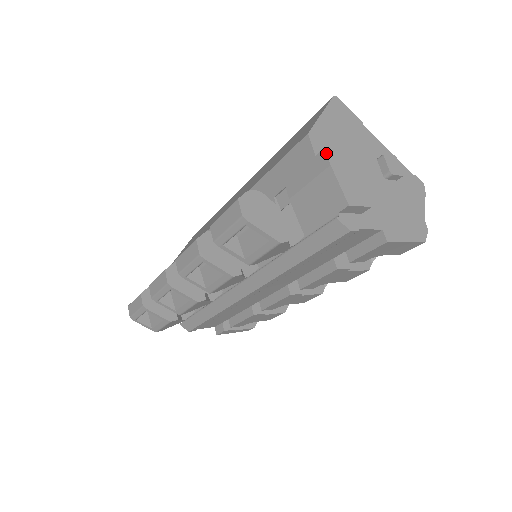
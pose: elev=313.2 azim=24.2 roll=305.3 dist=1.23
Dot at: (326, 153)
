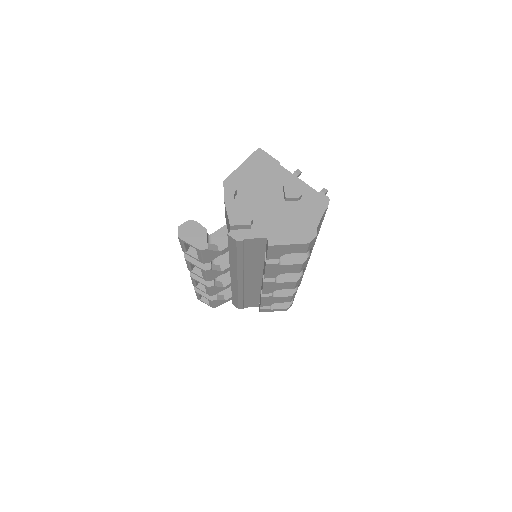
Dot at: (224, 194)
